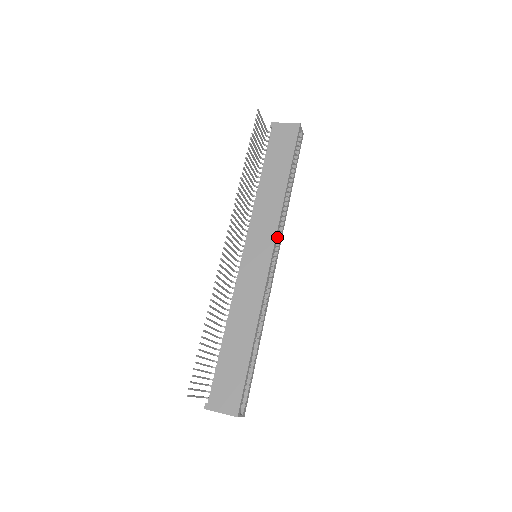
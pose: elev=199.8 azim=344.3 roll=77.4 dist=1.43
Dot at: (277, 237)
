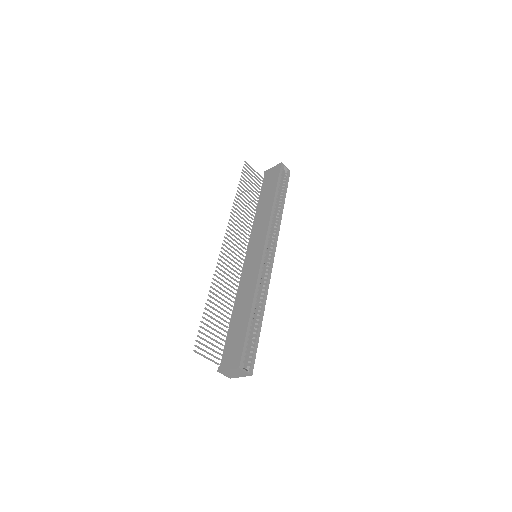
Dot at: (269, 237)
